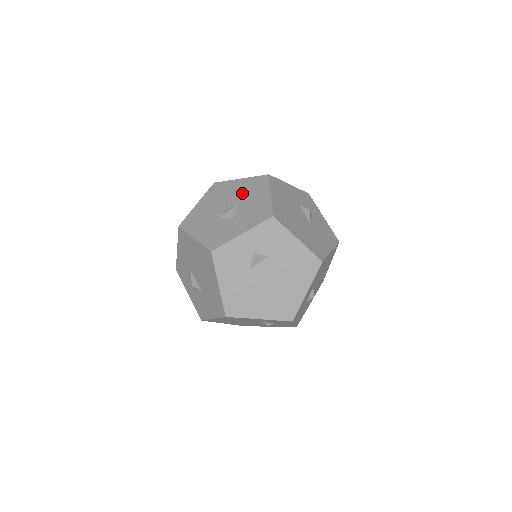
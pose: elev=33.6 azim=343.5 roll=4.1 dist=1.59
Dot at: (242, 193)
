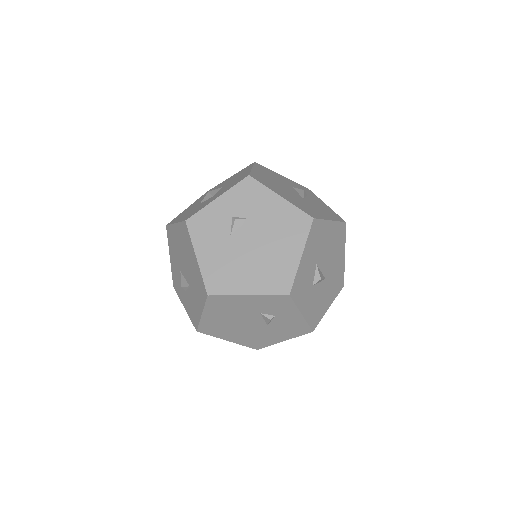
Dot at: (228, 181)
